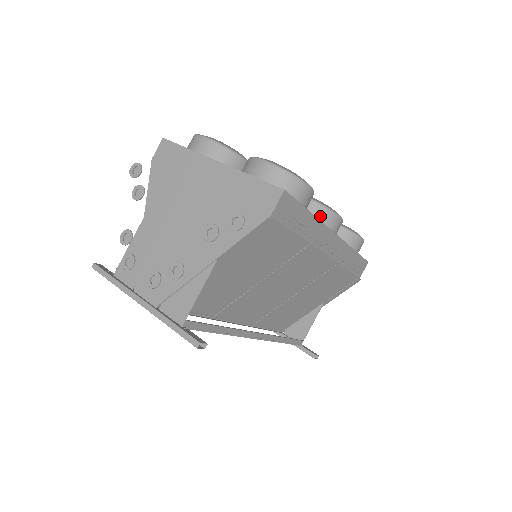
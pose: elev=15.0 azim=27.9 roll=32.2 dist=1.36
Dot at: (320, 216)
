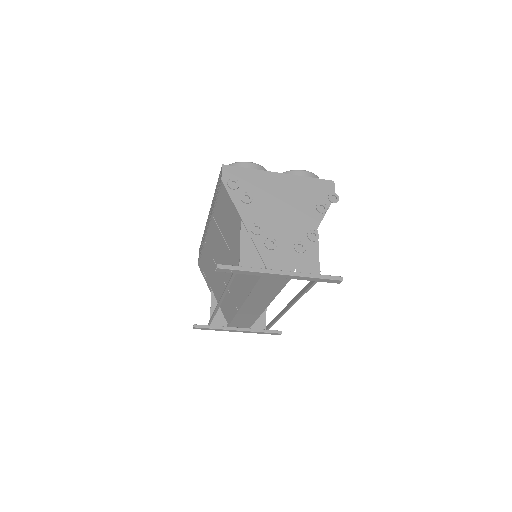
Dot at: occluded
